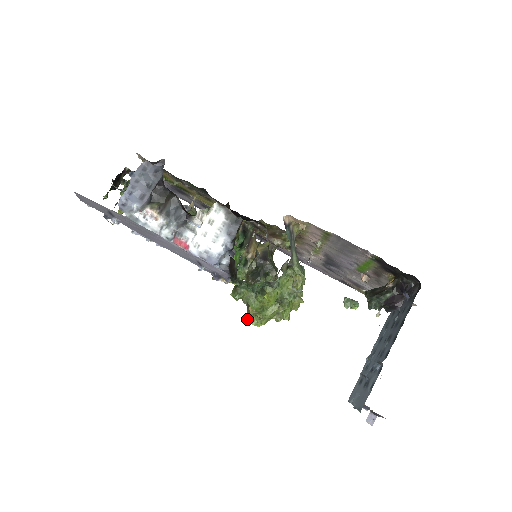
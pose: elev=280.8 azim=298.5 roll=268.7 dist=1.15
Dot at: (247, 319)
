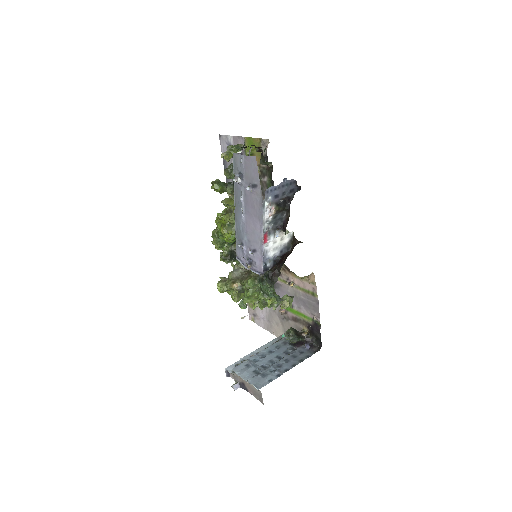
Dot at: (218, 283)
